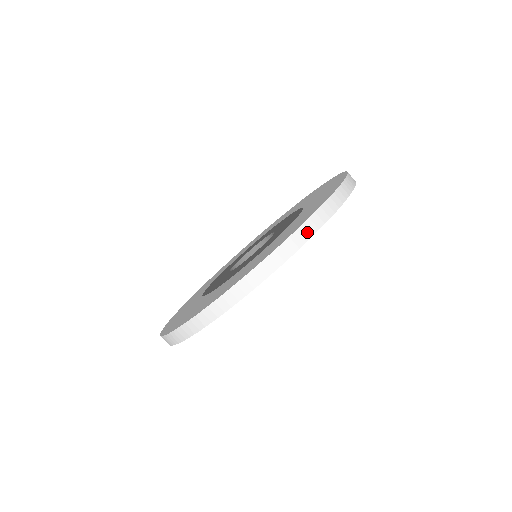
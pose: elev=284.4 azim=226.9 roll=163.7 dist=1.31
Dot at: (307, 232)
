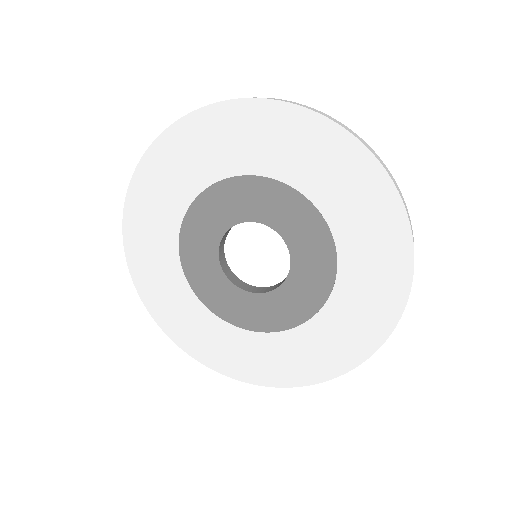
Dot at: (410, 222)
